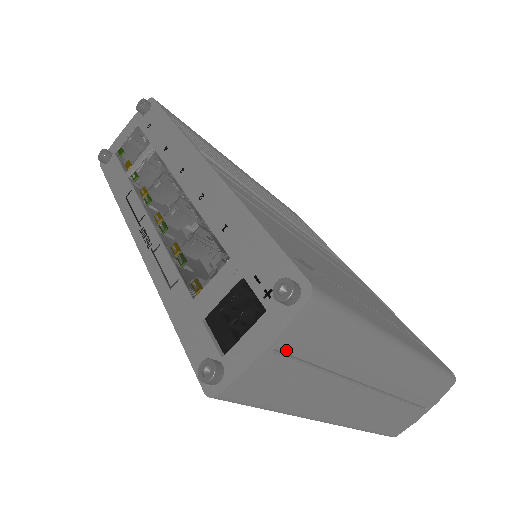
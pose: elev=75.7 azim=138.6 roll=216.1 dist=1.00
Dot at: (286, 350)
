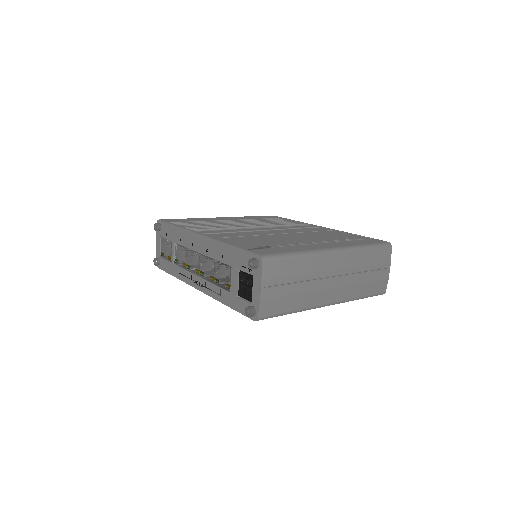
Dot at: (270, 284)
